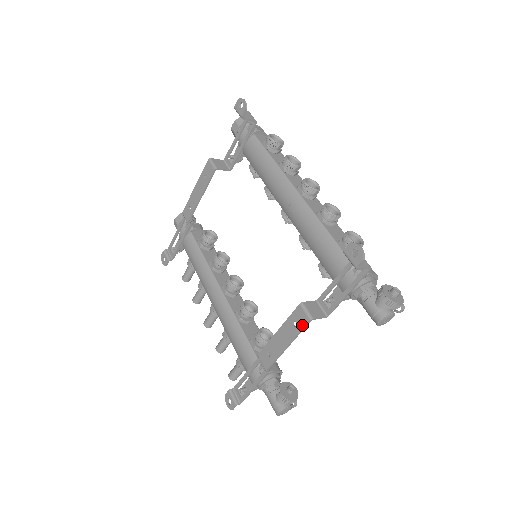
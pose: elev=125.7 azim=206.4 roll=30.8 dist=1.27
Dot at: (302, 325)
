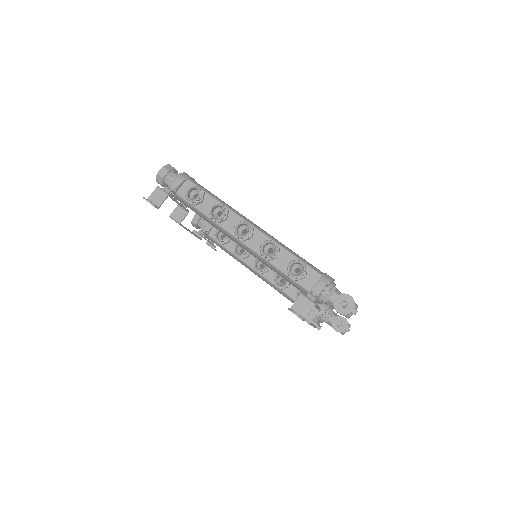
Dot at: occluded
